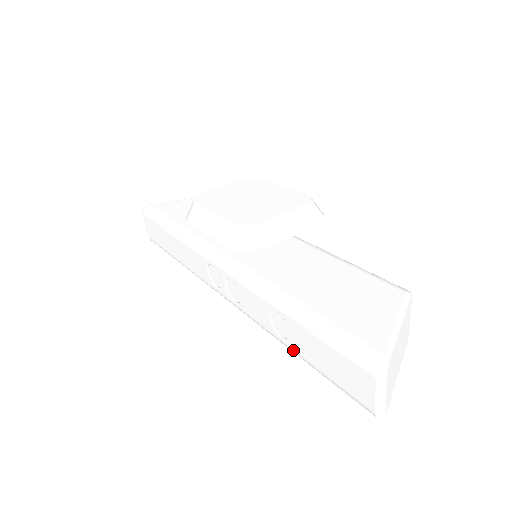
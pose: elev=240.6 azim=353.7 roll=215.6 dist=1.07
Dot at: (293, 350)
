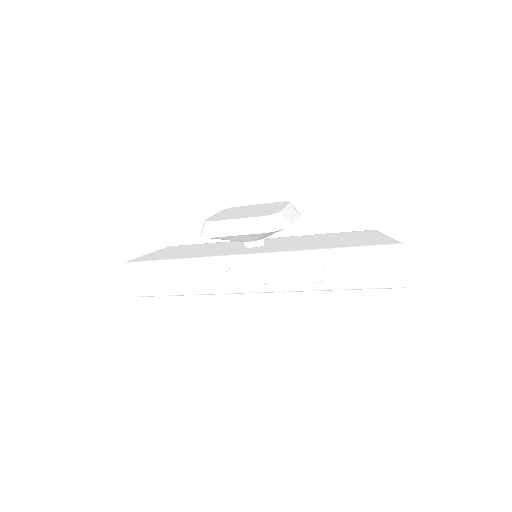
Dot at: (331, 286)
